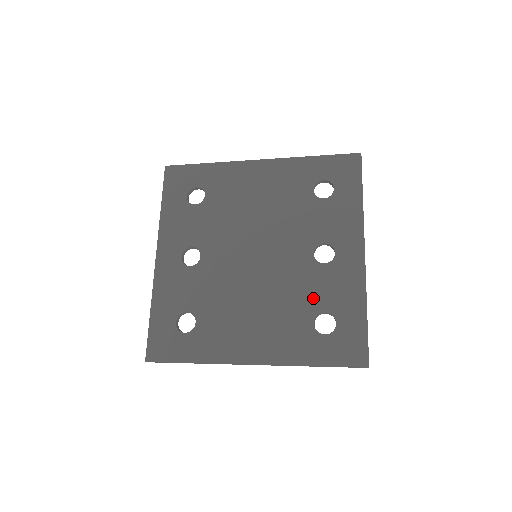
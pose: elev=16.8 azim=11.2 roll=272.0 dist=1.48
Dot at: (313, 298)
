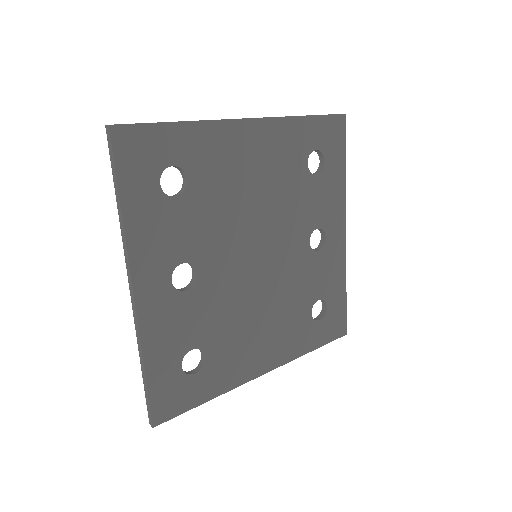
Dot at: (310, 289)
